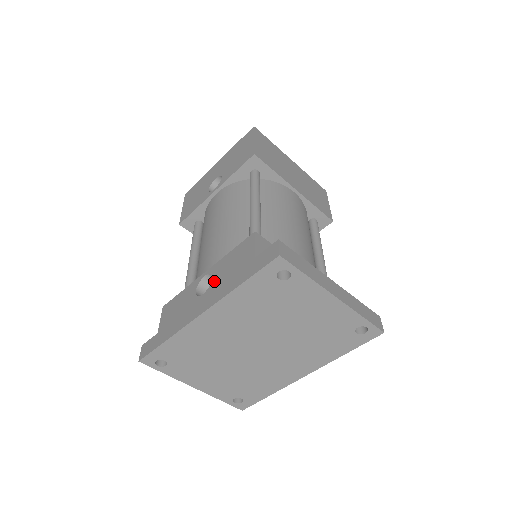
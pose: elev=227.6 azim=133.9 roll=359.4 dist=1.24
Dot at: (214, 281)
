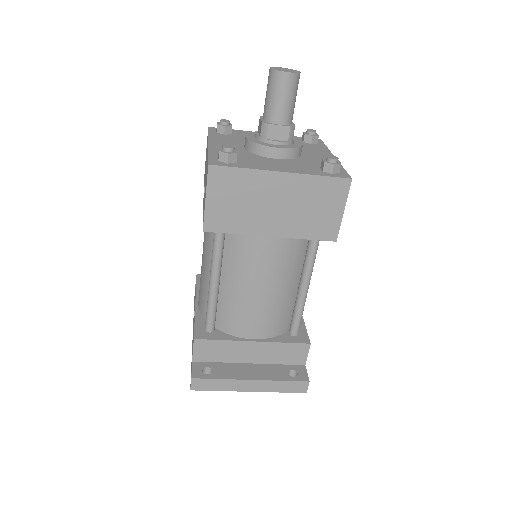
Dot at: occluded
